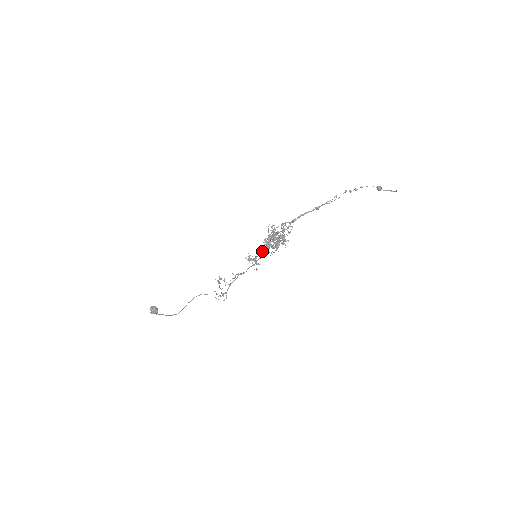
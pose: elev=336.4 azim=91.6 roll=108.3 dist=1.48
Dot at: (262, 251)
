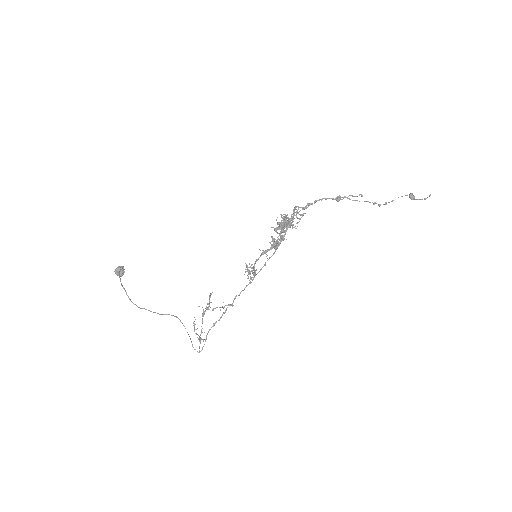
Dot at: (265, 251)
